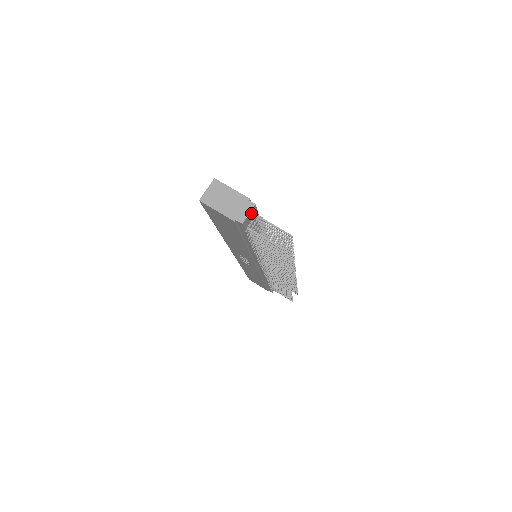
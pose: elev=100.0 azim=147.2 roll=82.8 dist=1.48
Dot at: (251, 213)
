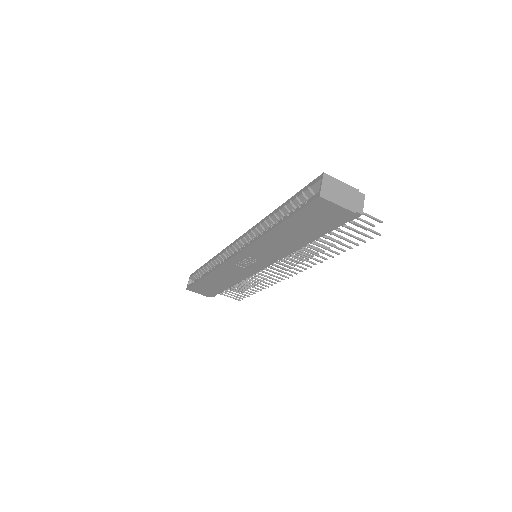
Dot at: (360, 204)
